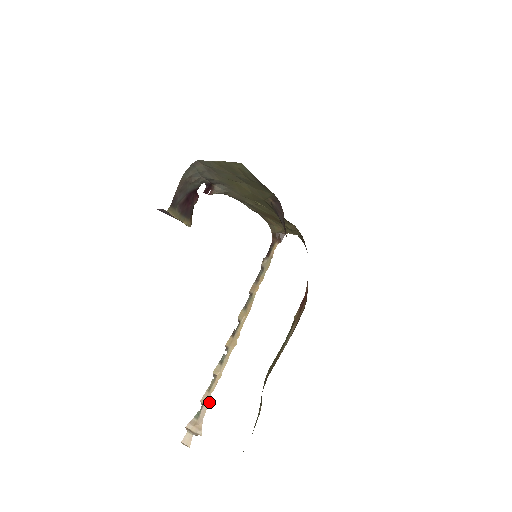
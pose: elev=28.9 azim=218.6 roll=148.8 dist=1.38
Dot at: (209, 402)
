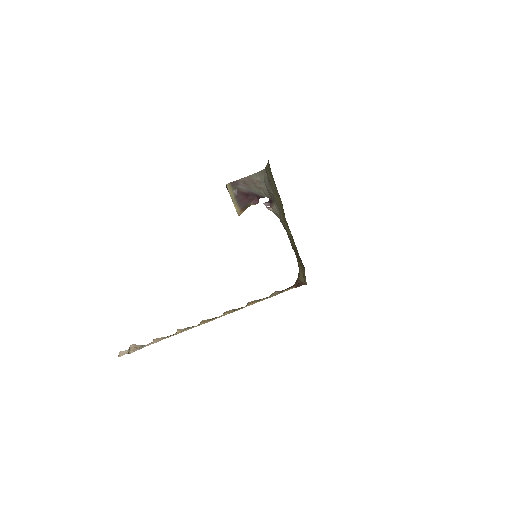
Dot at: (156, 342)
